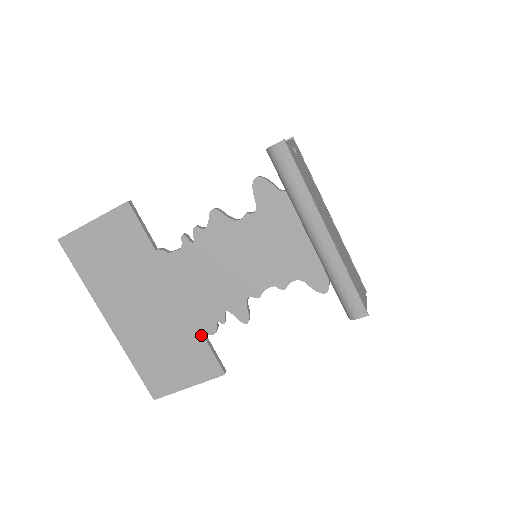
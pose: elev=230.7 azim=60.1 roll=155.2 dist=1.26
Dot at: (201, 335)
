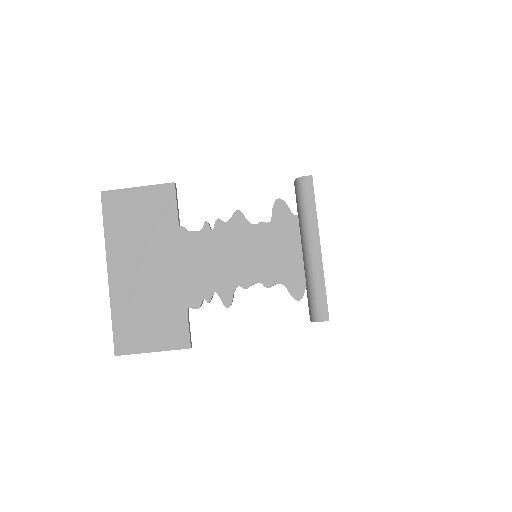
Dot at: (185, 307)
